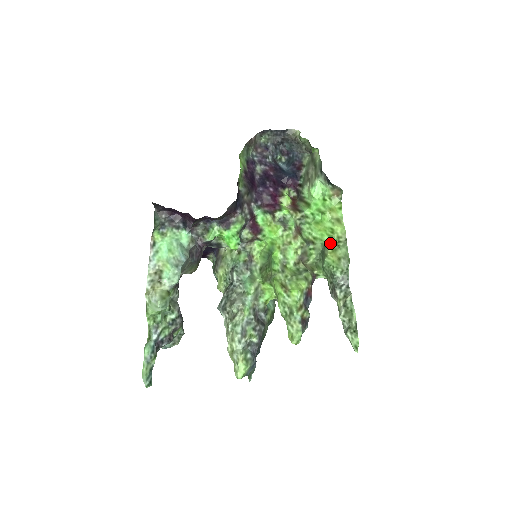
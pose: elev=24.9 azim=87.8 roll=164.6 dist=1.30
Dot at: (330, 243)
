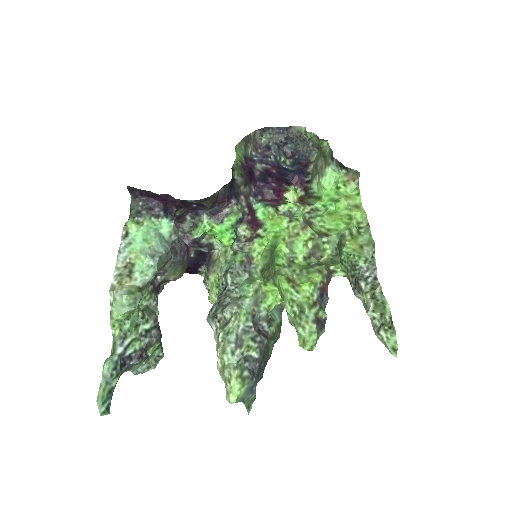
Dot at: (348, 230)
